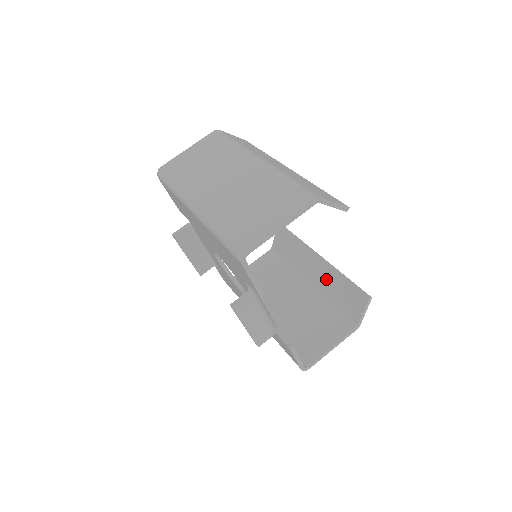
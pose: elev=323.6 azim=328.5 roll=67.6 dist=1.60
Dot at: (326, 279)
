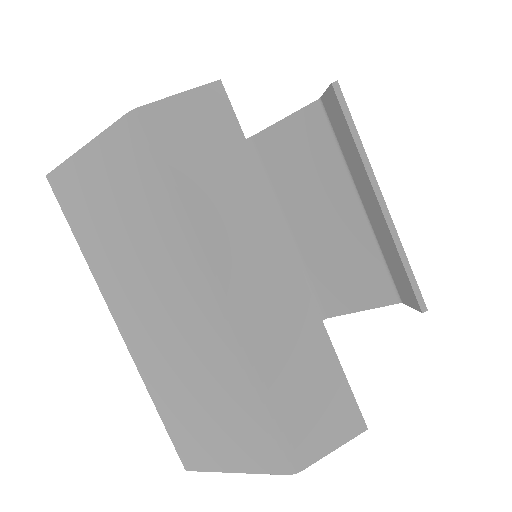
Dot at: (381, 231)
